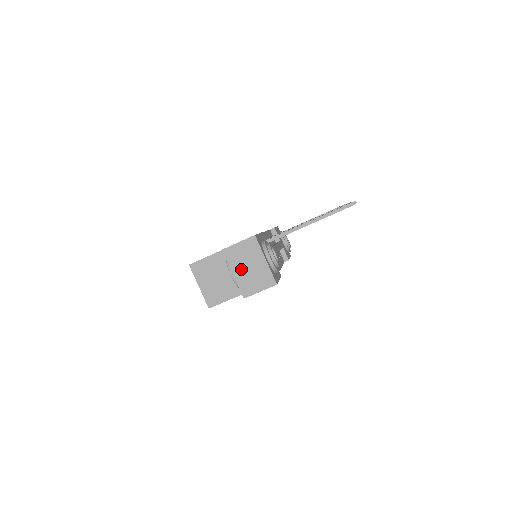
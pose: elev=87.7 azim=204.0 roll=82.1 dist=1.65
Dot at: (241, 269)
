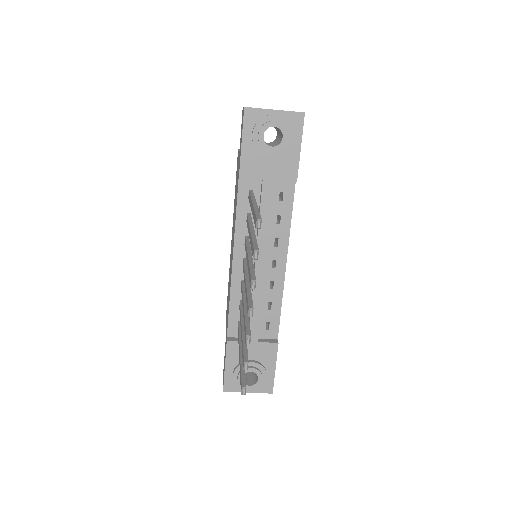
Dot at: occluded
